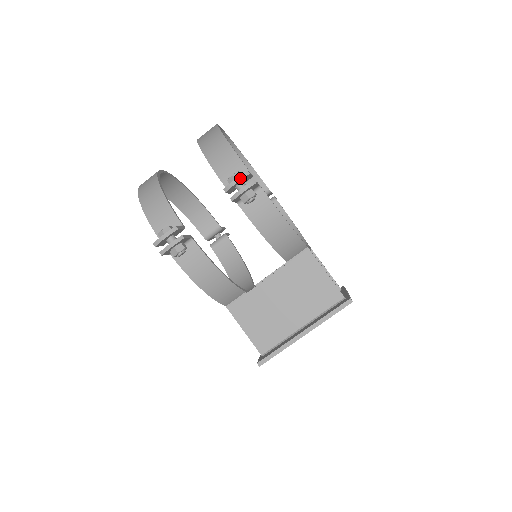
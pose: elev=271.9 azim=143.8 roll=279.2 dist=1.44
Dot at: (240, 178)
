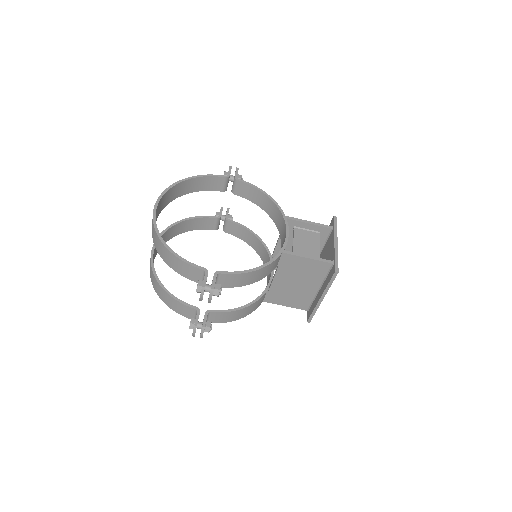
Dot at: (202, 294)
